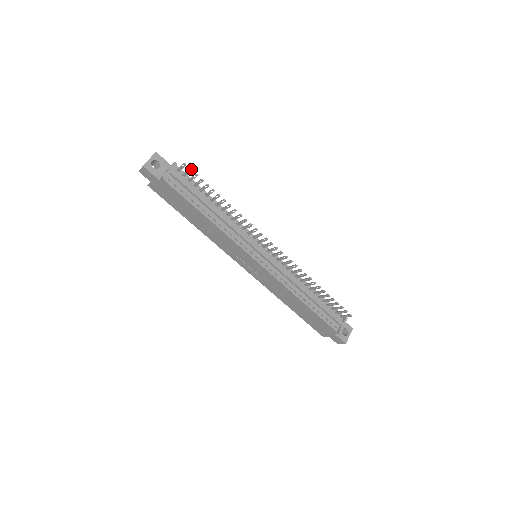
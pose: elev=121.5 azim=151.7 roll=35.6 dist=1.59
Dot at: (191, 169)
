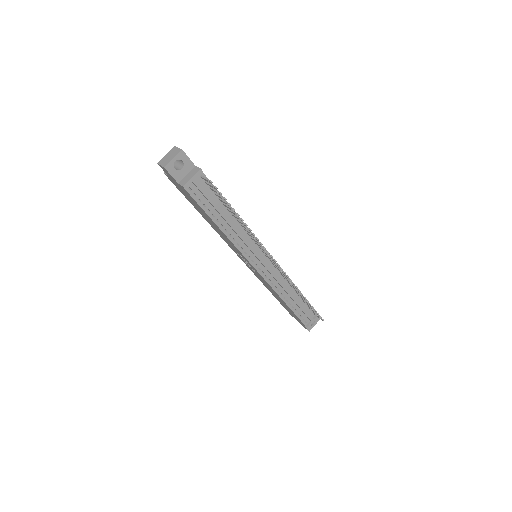
Dot at: (217, 188)
